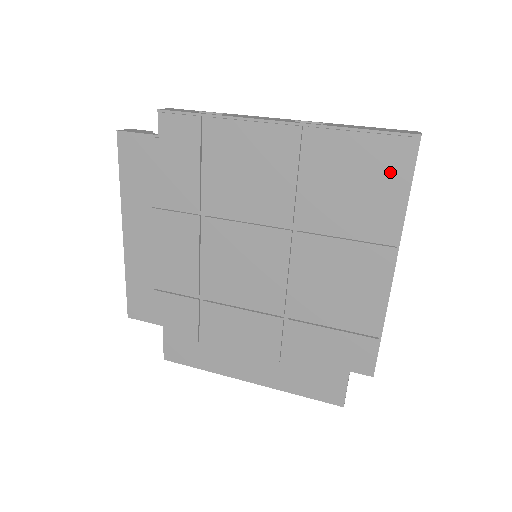
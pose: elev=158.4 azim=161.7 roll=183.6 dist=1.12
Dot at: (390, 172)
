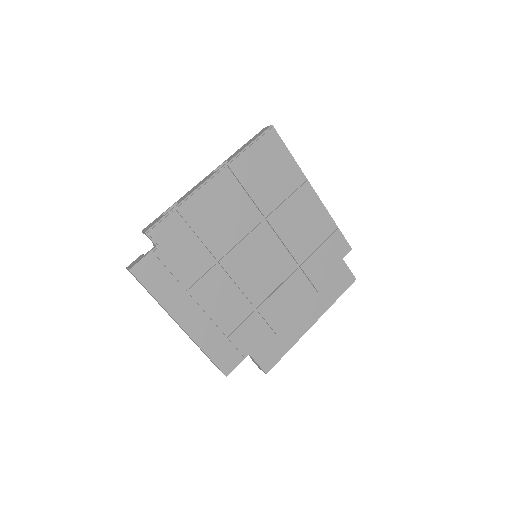
Dot at: (276, 151)
